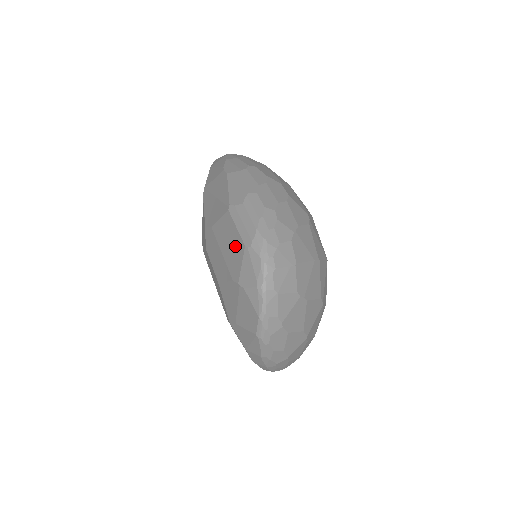
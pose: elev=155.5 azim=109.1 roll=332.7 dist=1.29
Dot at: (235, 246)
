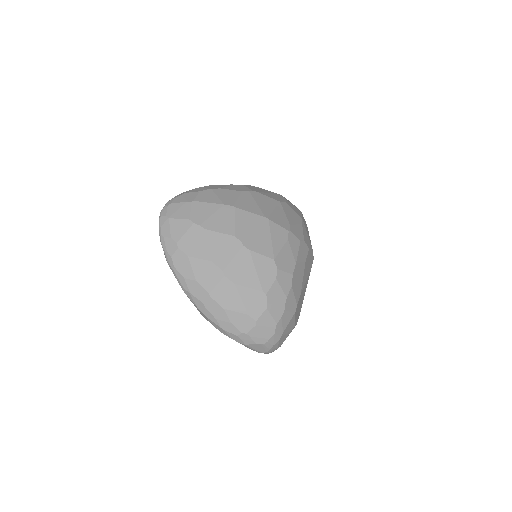
Dot at: occluded
